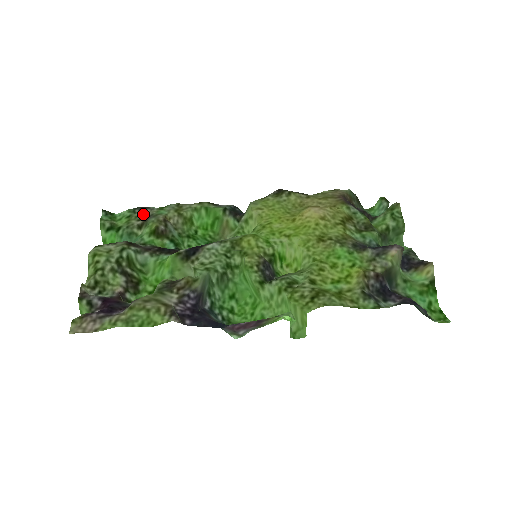
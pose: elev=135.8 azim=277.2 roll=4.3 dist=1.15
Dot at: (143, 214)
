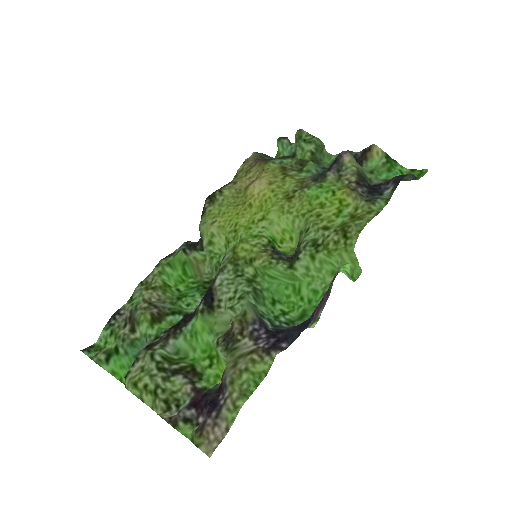
Dot at: (122, 319)
